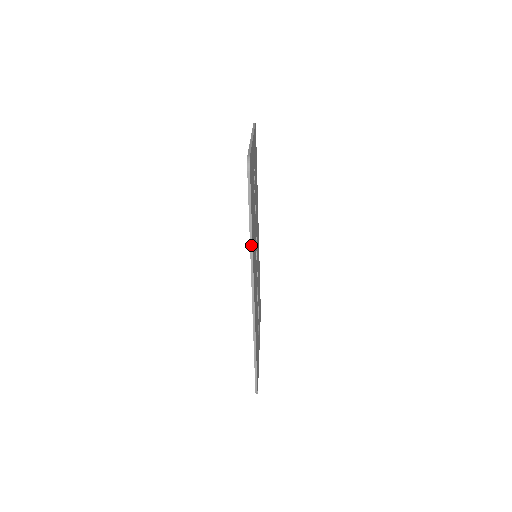
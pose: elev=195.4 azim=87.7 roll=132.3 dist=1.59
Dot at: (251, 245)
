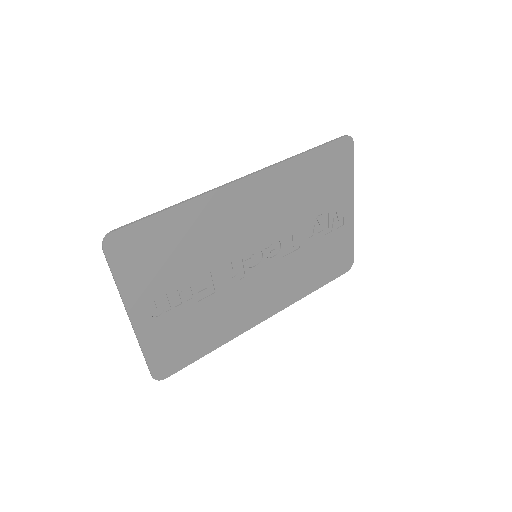
Dot at: (224, 343)
